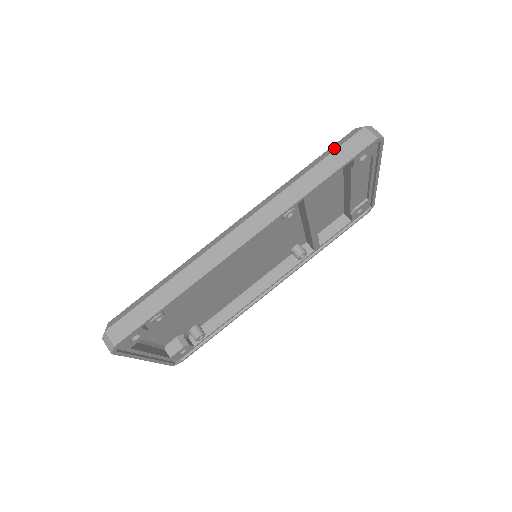
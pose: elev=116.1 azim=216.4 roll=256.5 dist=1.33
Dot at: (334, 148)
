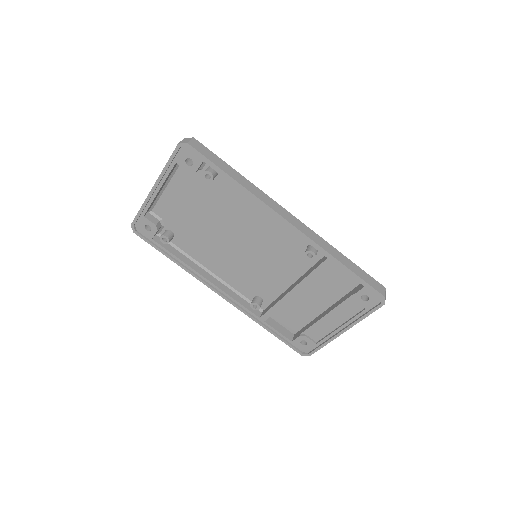
Dot at: occluded
